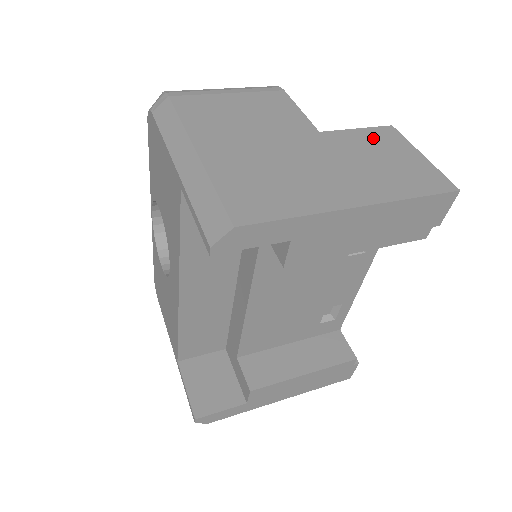
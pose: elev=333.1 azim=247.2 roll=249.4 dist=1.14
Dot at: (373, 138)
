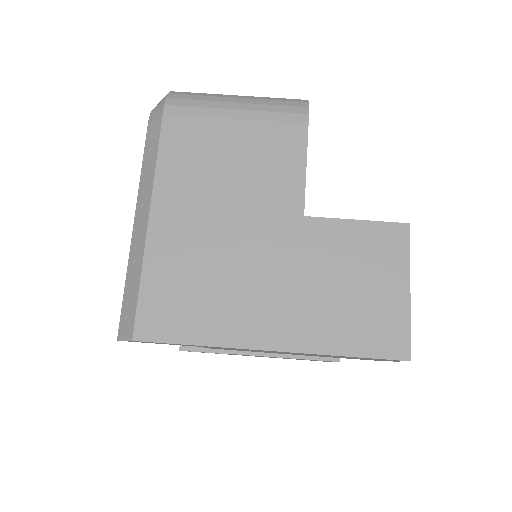
Dot at: (365, 243)
